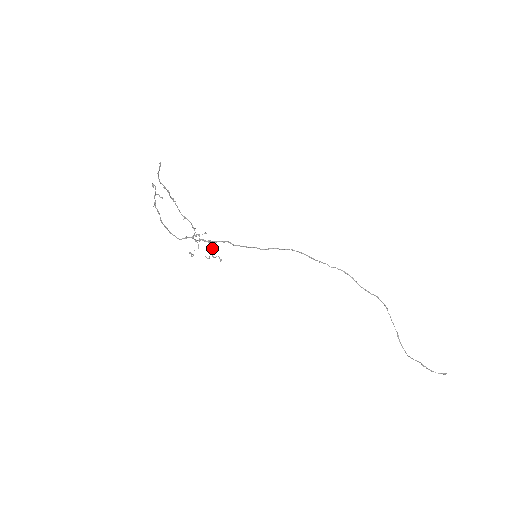
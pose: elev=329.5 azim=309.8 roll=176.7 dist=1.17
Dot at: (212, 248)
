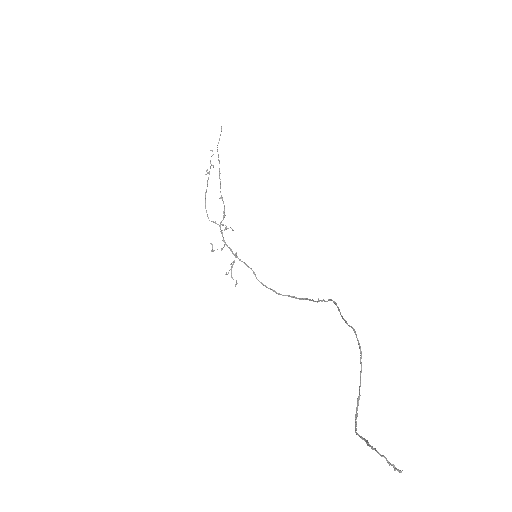
Dot at: (234, 261)
